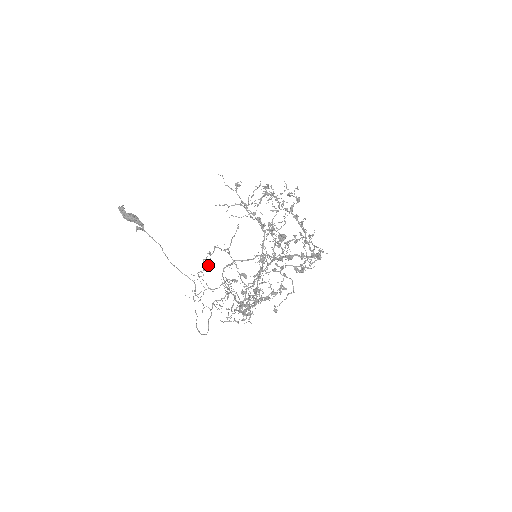
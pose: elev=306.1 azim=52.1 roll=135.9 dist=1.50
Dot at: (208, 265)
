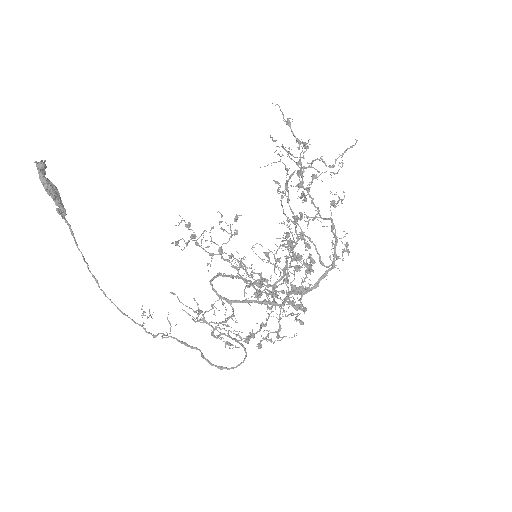
Dot at: (343, 153)
